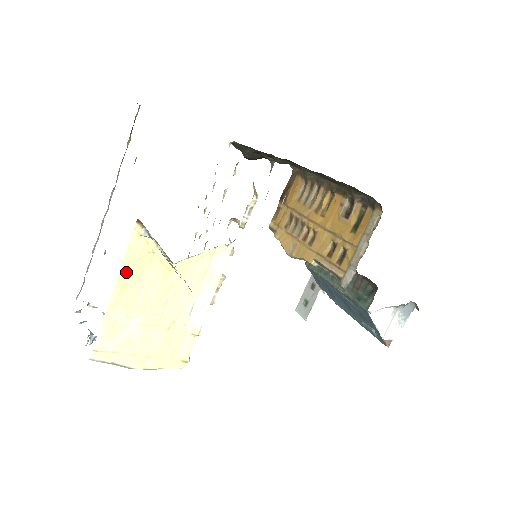
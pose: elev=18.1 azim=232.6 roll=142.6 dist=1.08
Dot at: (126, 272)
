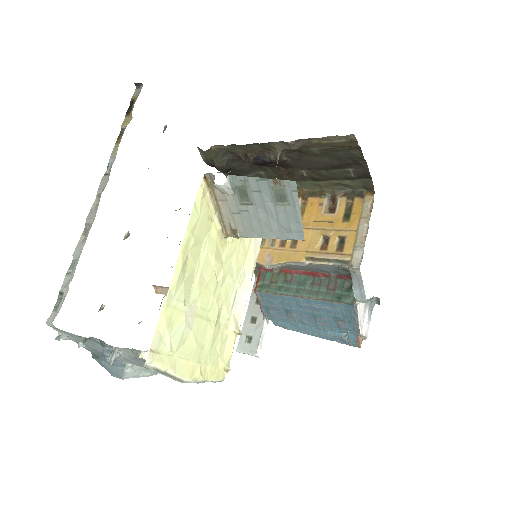
Dot at: (189, 240)
